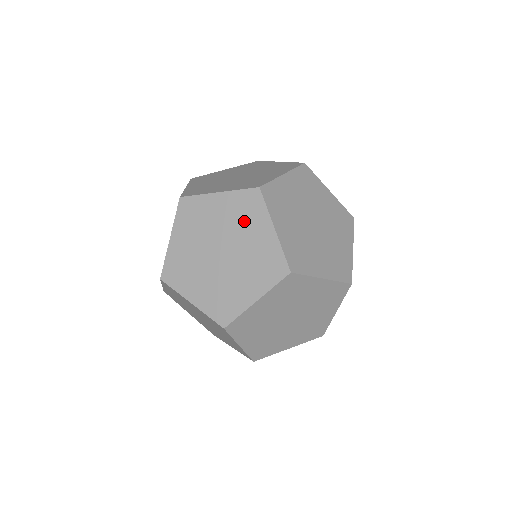
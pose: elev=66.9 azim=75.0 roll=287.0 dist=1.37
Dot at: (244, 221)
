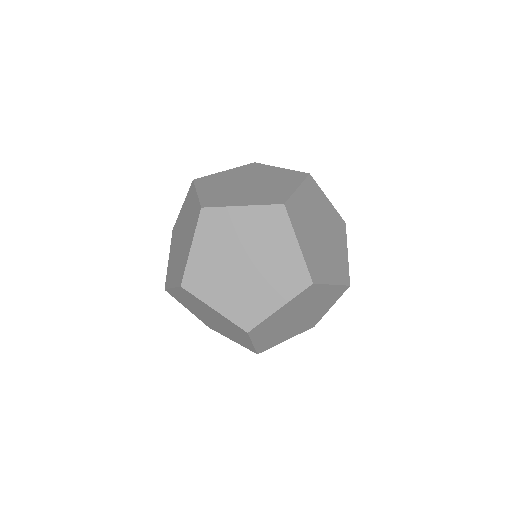
Dot at: (269, 235)
